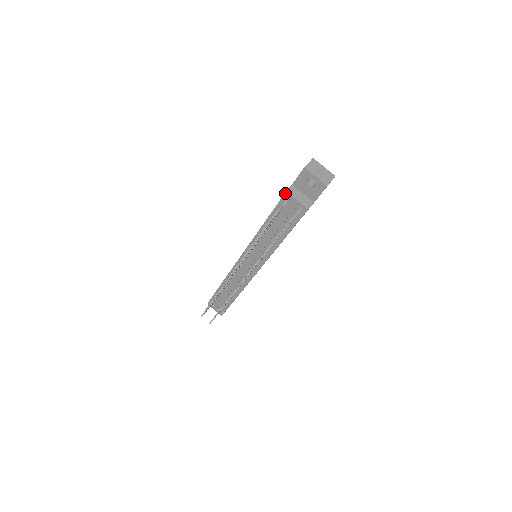
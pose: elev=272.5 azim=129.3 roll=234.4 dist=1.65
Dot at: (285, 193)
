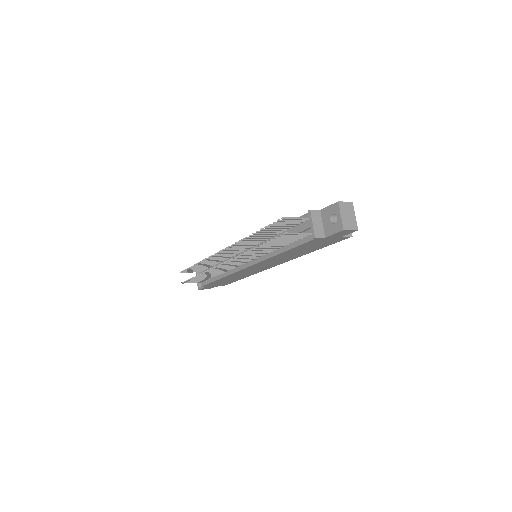
Dot at: (308, 211)
